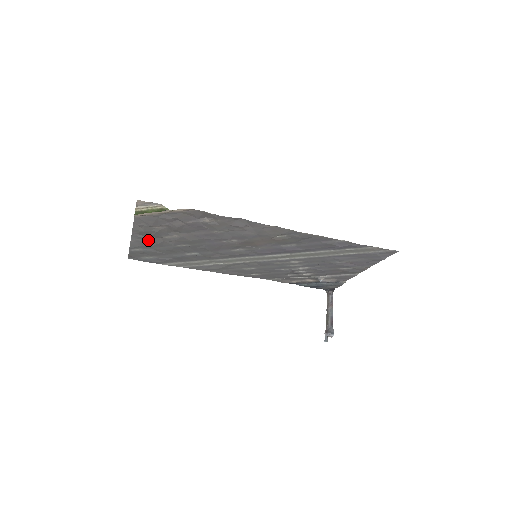
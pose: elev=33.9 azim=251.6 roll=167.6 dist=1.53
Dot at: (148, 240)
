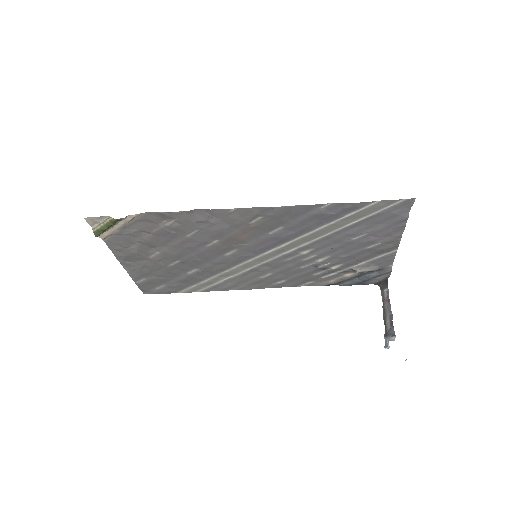
Dot at: (140, 266)
